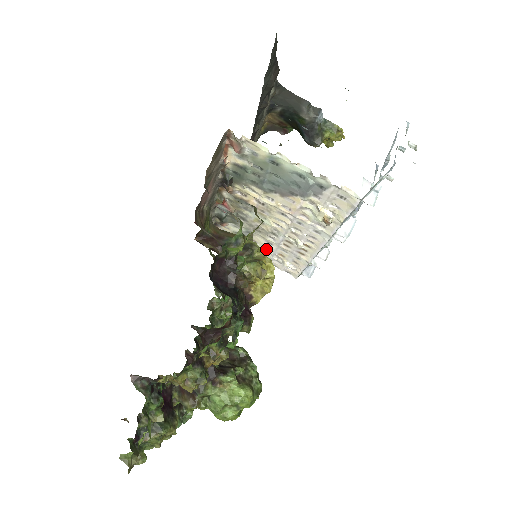
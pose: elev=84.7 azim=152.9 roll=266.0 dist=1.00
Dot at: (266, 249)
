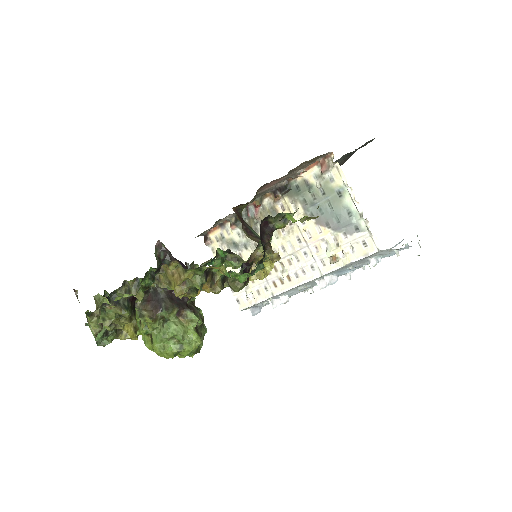
Dot at: occluded
